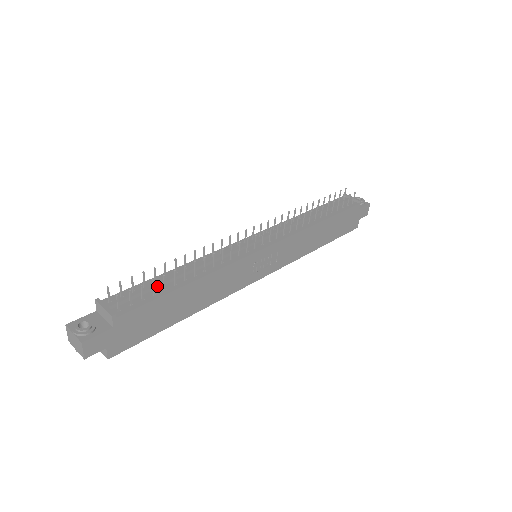
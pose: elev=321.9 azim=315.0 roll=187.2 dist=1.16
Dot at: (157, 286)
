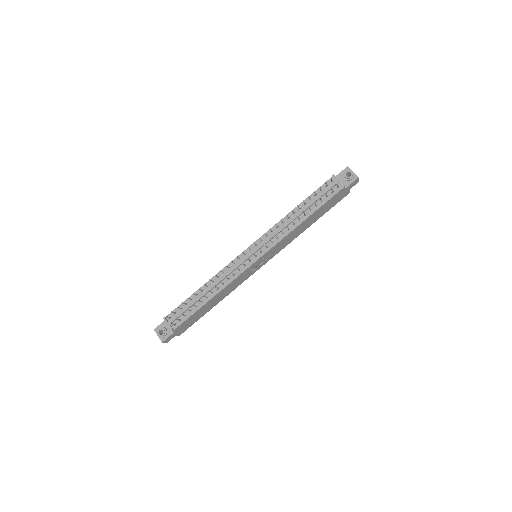
Dot at: (192, 305)
